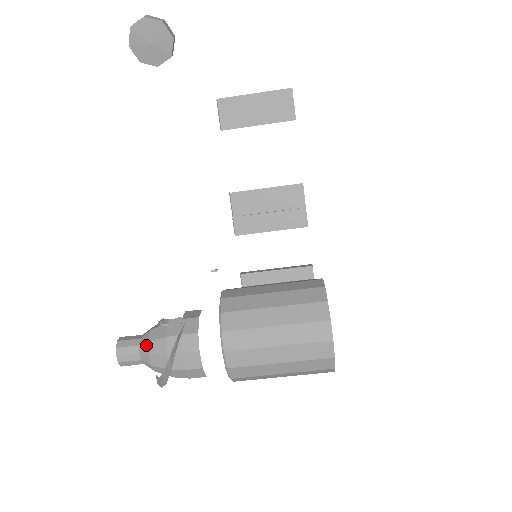
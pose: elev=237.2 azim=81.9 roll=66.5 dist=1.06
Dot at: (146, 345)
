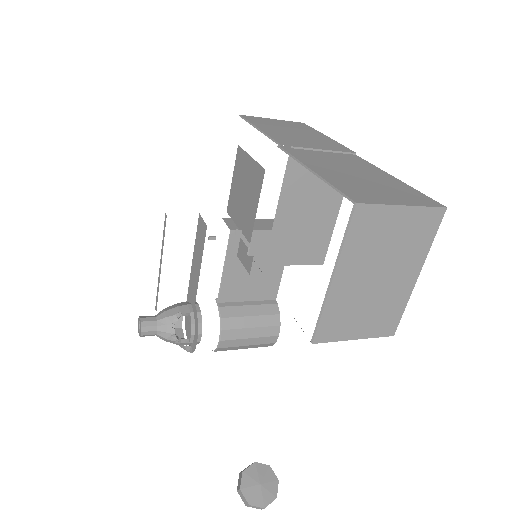
Dot at: (162, 339)
